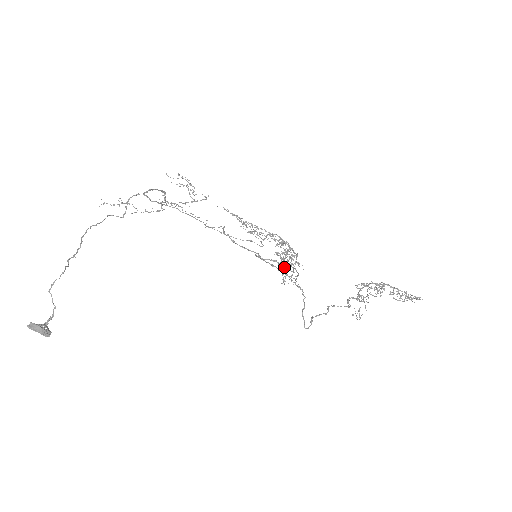
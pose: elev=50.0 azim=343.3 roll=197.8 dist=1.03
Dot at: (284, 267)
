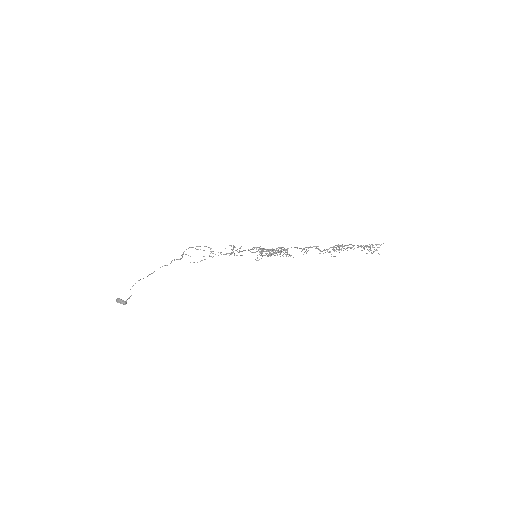
Dot at: (271, 254)
